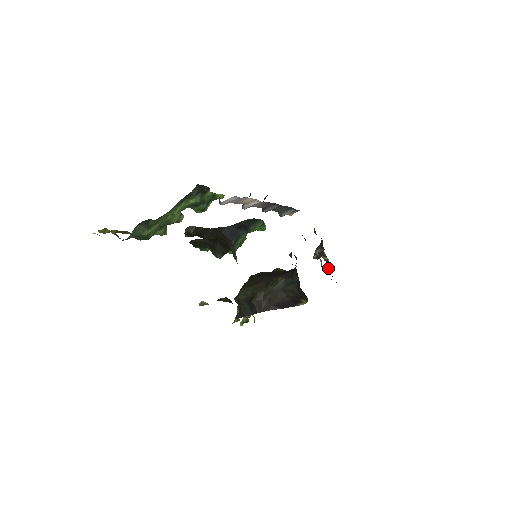
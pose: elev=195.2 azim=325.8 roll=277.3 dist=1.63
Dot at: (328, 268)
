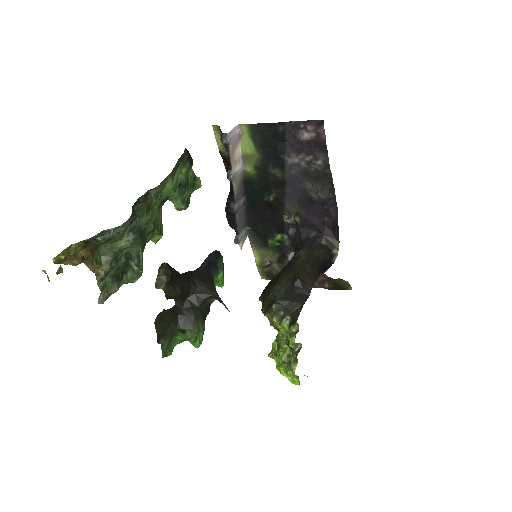
Dot at: occluded
